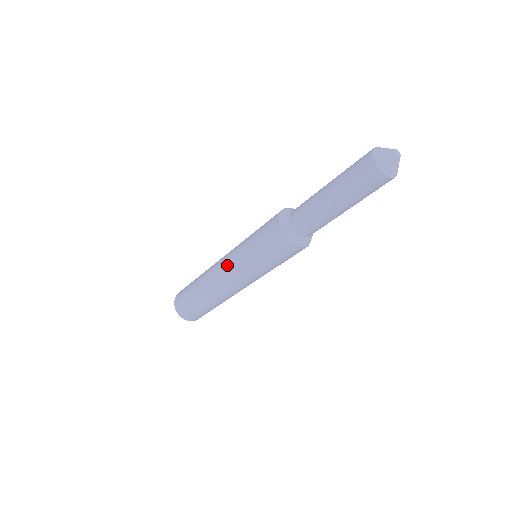
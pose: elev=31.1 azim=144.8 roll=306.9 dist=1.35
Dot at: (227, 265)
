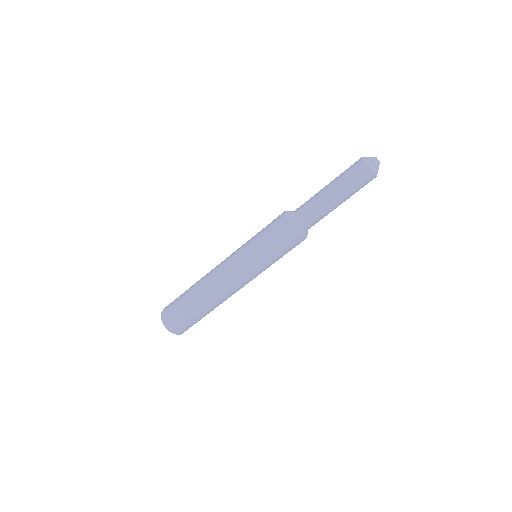
Dot at: (237, 271)
